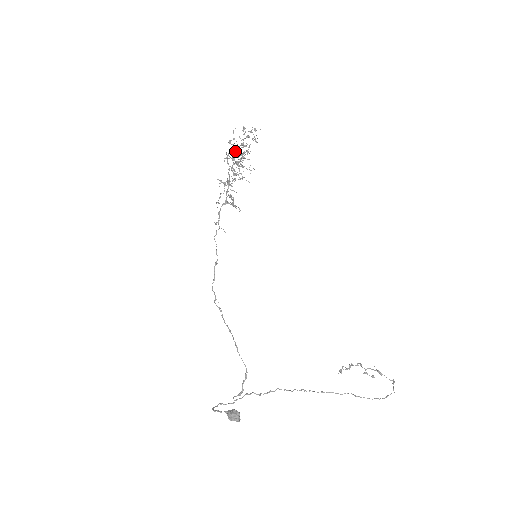
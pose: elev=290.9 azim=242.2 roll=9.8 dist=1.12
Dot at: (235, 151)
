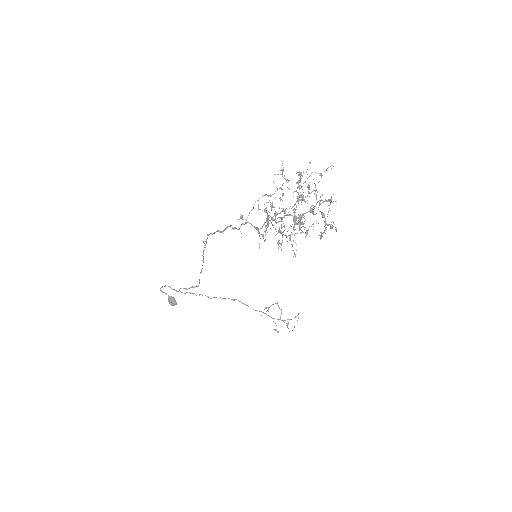
Dot at: occluded
